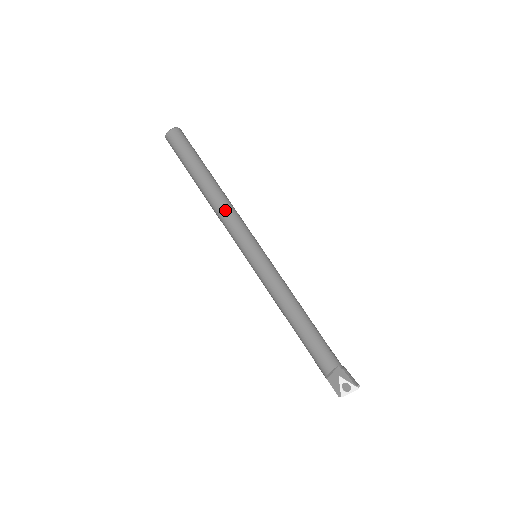
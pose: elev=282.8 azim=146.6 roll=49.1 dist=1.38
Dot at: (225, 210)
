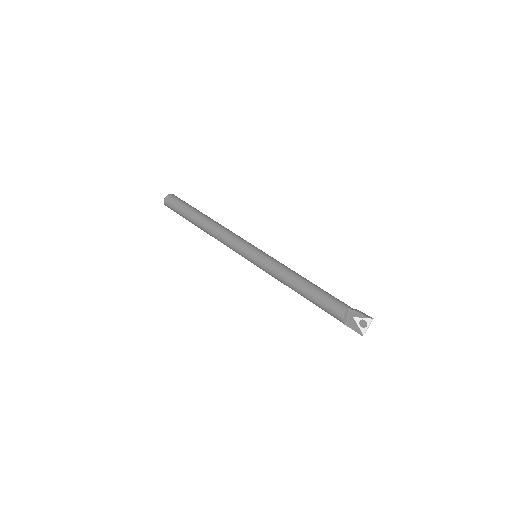
Dot at: (221, 232)
